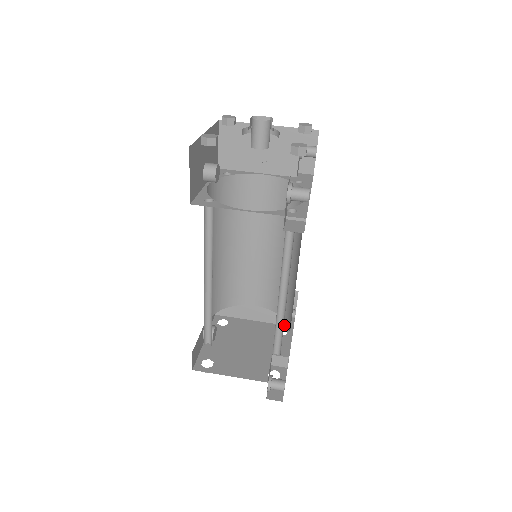
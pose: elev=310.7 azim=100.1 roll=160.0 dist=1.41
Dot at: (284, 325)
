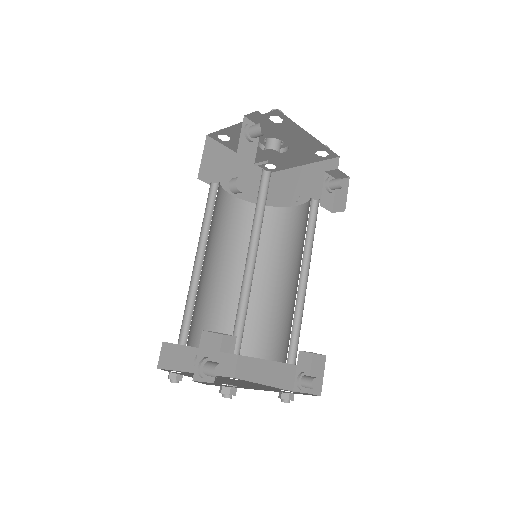
Dot at: (296, 392)
